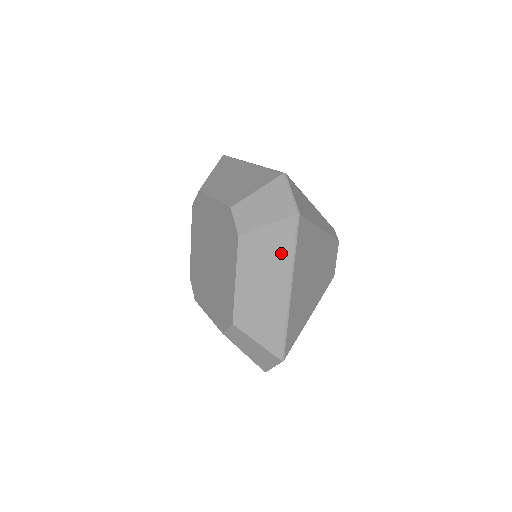
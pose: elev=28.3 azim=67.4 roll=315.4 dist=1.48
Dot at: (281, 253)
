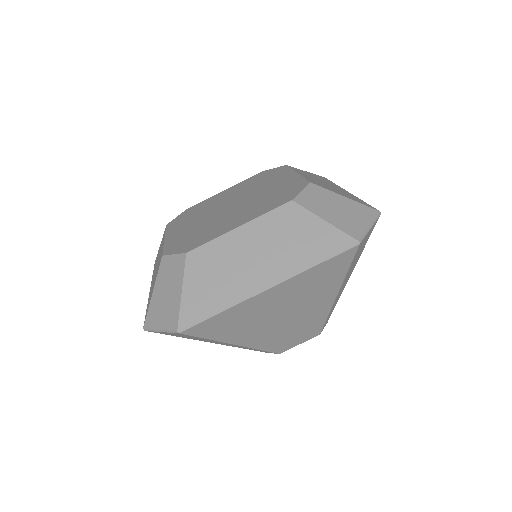
Dot at: (305, 251)
